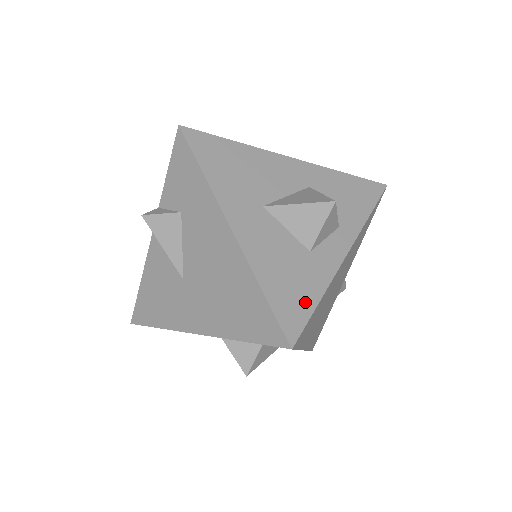
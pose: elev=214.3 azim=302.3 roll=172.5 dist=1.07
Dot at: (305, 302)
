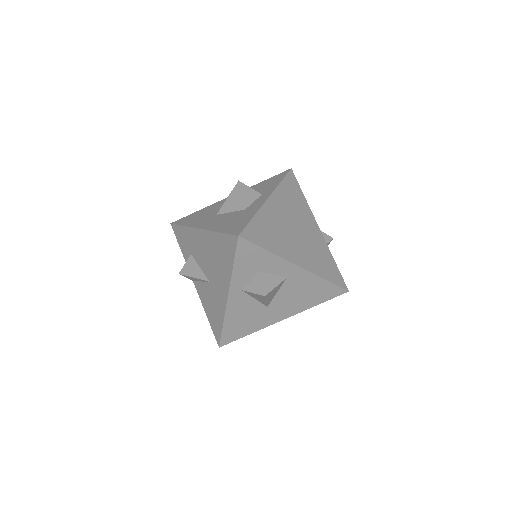
Dot at: (244, 222)
